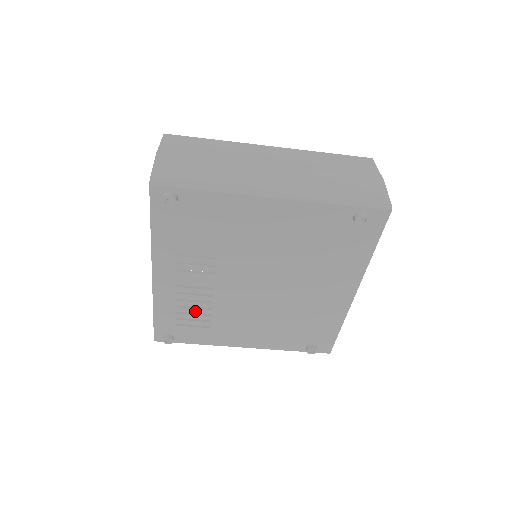
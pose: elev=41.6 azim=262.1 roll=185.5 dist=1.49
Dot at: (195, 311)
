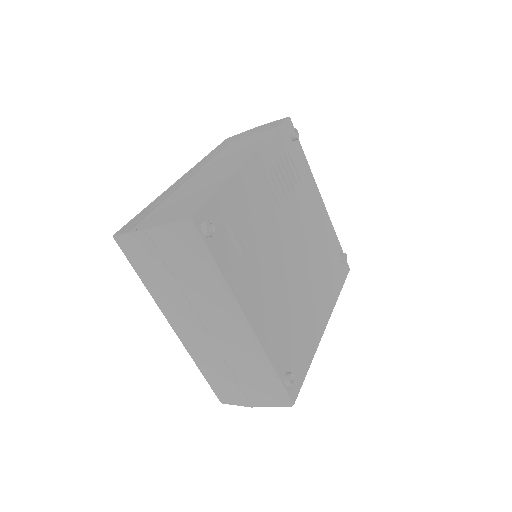
Dot at: (248, 225)
